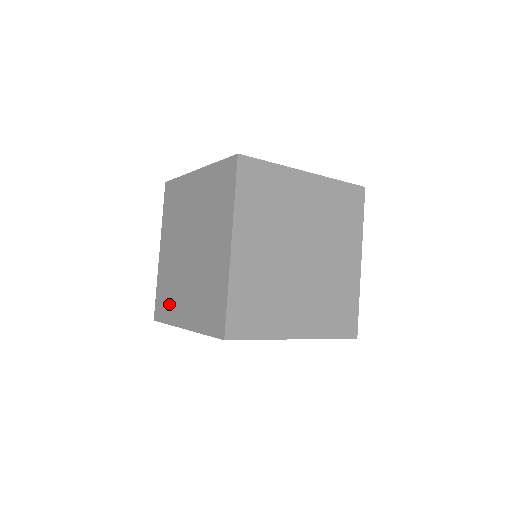
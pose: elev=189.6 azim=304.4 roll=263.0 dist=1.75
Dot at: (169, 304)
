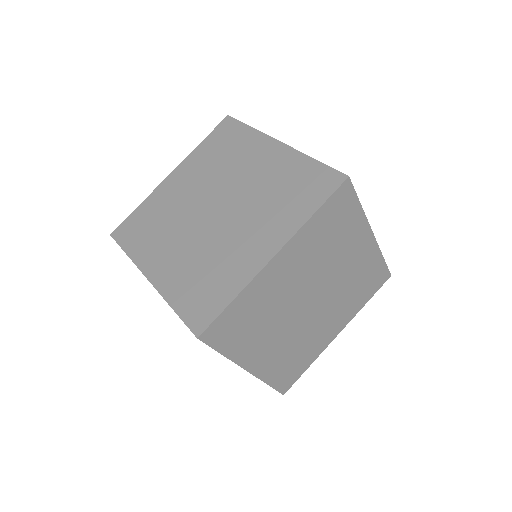
Dot at: (145, 238)
